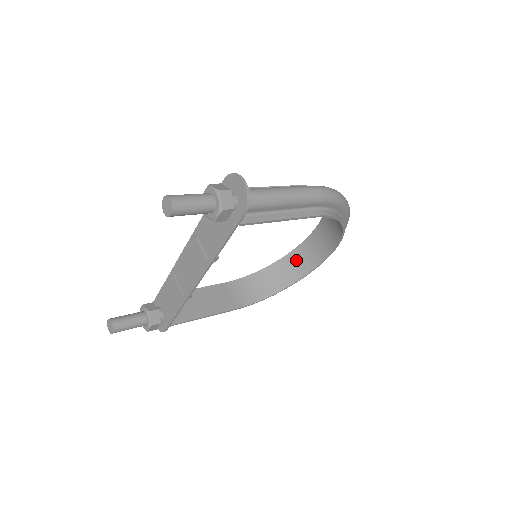
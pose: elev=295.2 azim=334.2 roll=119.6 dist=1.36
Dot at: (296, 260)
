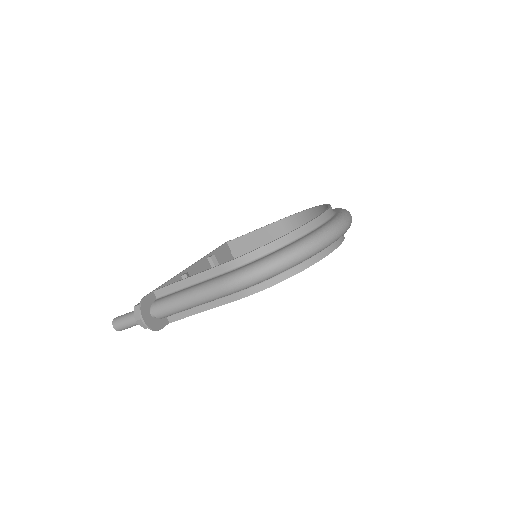
Dot at: occluded
